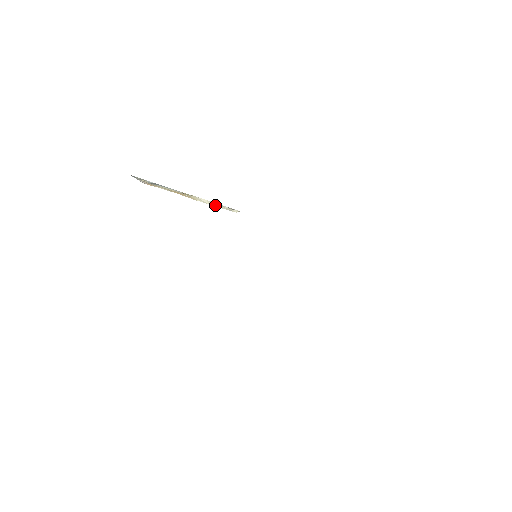
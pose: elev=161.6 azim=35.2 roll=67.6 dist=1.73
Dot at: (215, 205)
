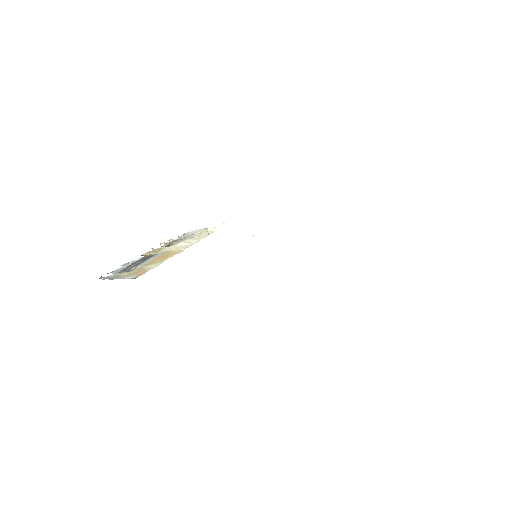
Dot at: (196, 240)
